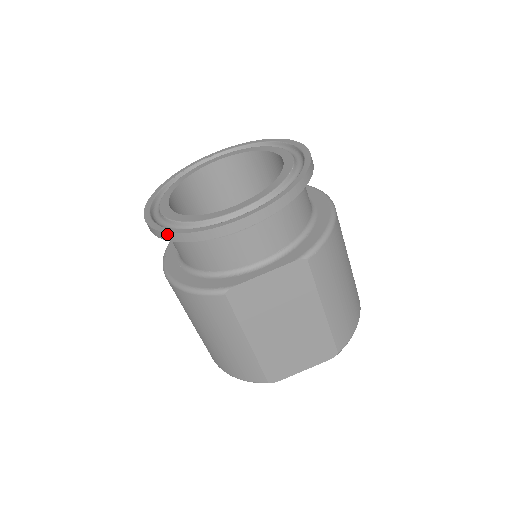
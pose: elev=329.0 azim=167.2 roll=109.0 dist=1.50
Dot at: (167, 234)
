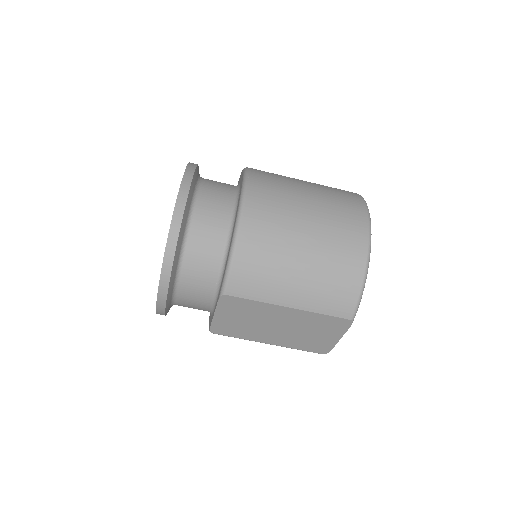
Dot at: occluded
